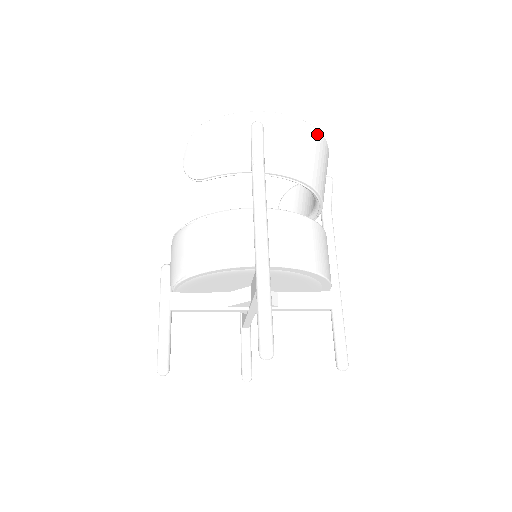
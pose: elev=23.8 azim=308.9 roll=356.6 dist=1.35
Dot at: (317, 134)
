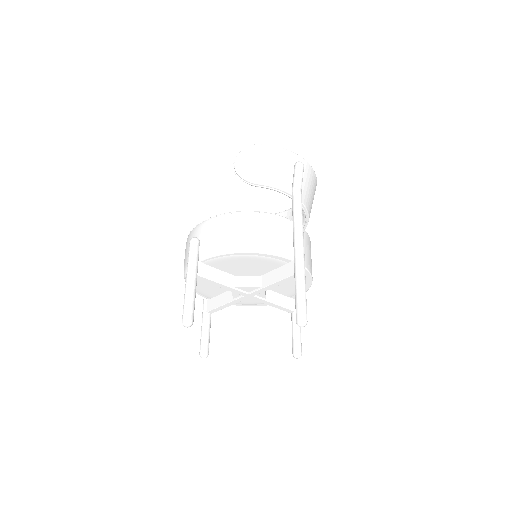
Dot at: occluded
